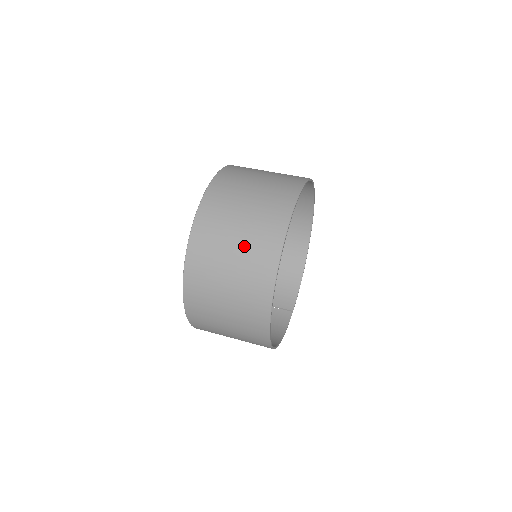
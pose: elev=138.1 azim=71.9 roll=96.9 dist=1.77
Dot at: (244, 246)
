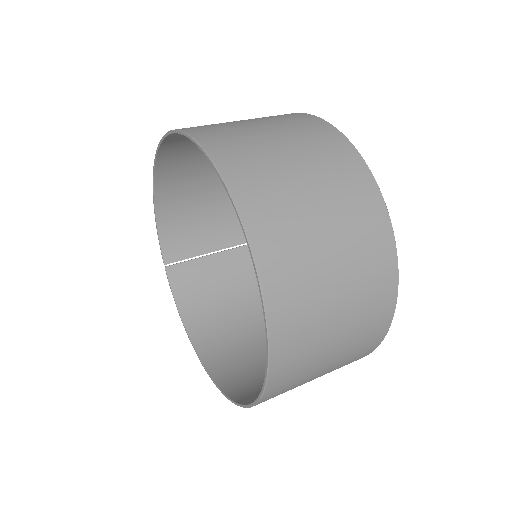
Dot at: (346, 345)
